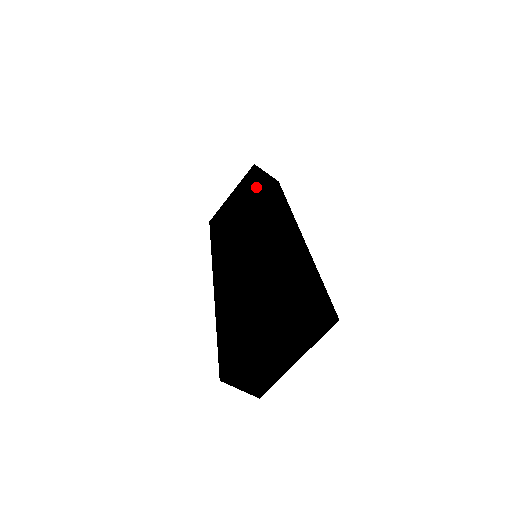
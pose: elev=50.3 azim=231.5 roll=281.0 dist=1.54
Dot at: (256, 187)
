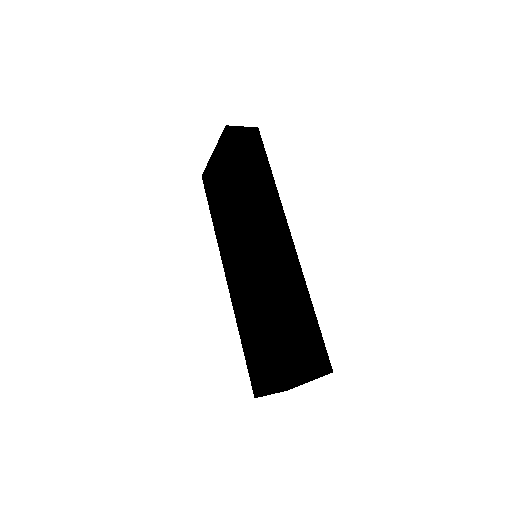
Dot at: (236, 176)
